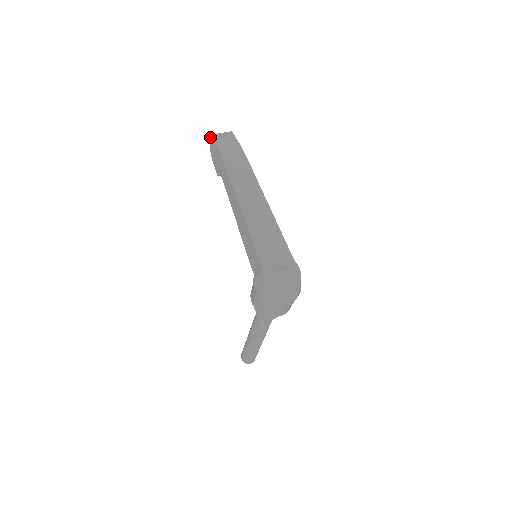
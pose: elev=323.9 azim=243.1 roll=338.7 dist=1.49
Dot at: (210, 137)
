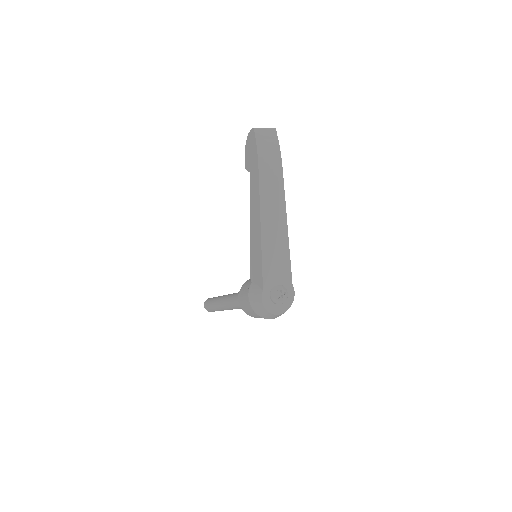
Dot at: (252, 129)
